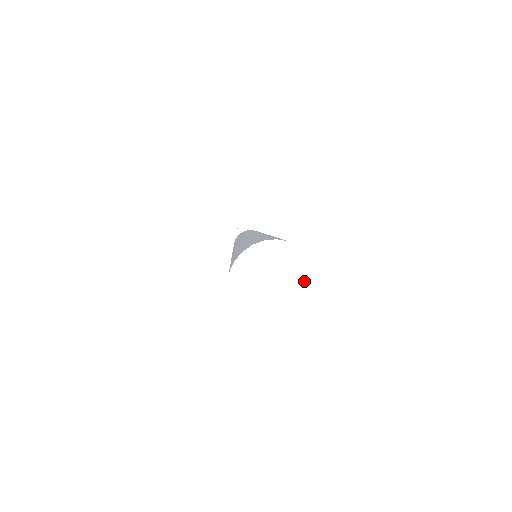
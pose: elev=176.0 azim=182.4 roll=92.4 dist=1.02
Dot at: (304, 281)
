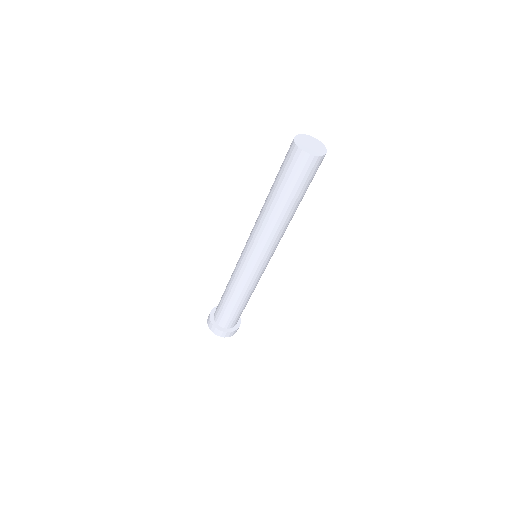
Dot at: (321, 147)
